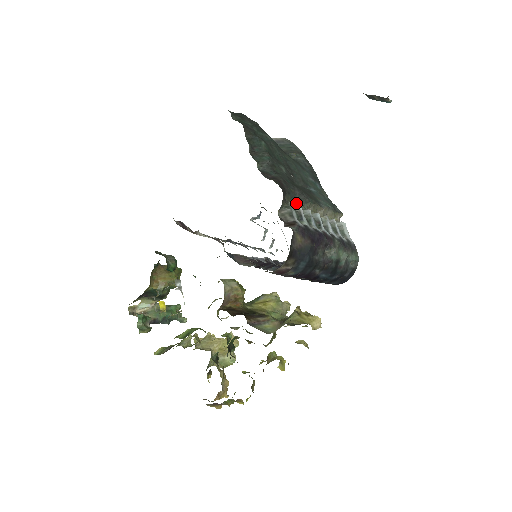
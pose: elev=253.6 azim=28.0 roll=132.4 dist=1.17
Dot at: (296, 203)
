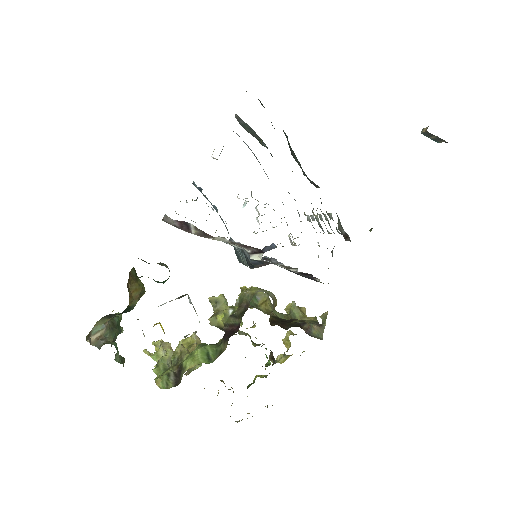
Dot at: occluded
